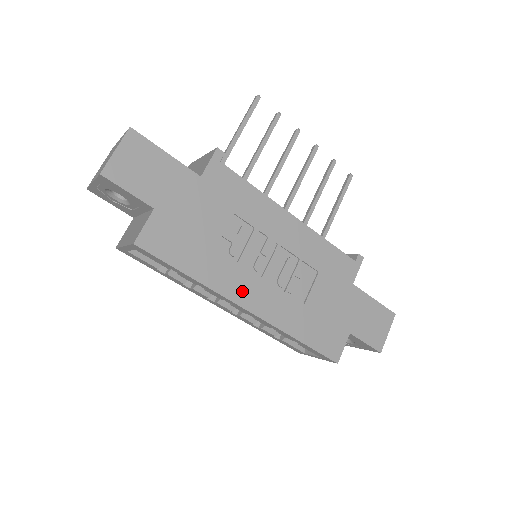
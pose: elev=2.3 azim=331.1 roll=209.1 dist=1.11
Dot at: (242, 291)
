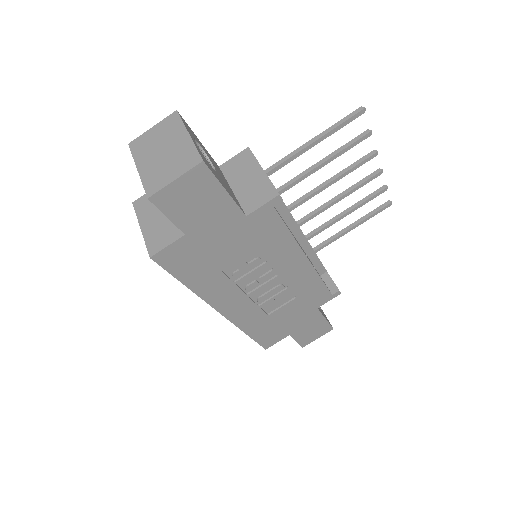
Dot at: (224, 301)
